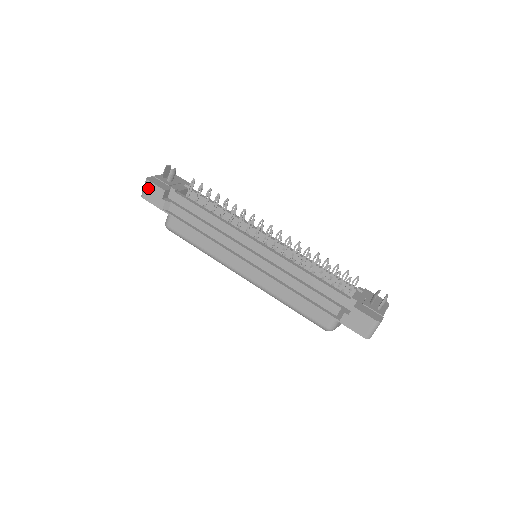
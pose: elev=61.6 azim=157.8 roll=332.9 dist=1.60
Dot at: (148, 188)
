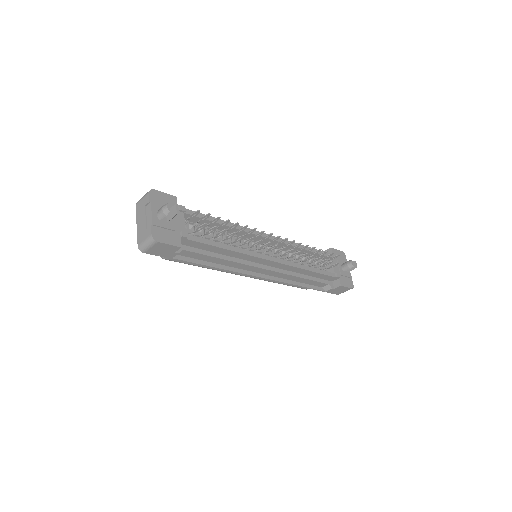
Dot at: (156, 247)
